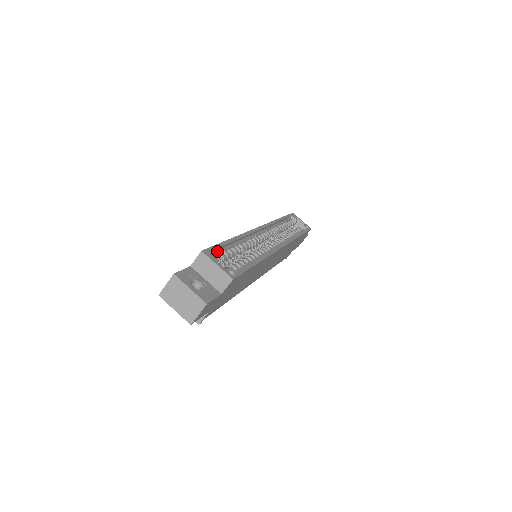
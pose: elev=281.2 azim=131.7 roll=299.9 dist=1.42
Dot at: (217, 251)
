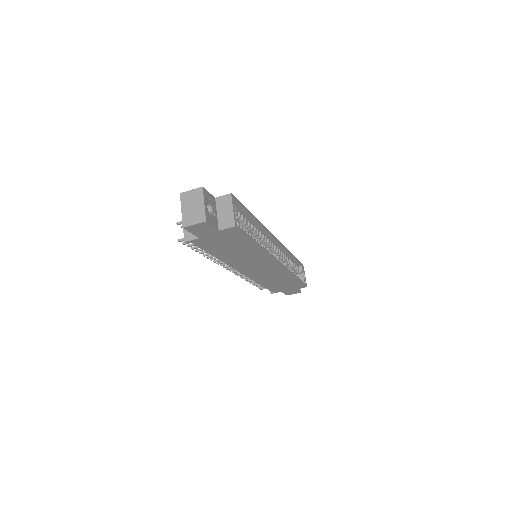
Dot at: (239, 209)
